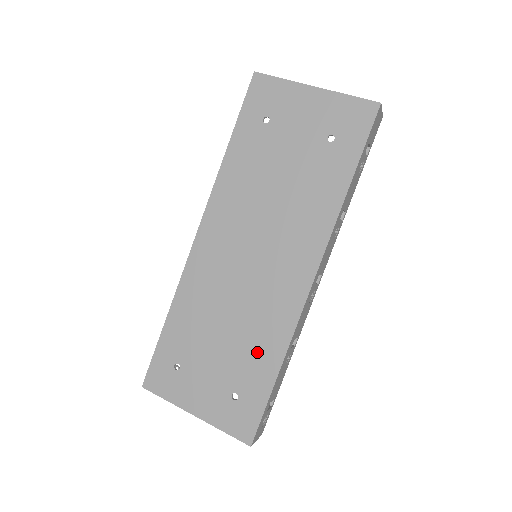
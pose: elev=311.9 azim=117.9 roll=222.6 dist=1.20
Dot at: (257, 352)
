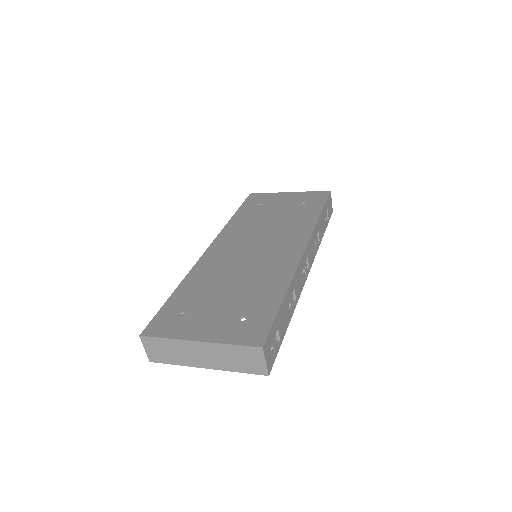
Dot at: (263, 289)
